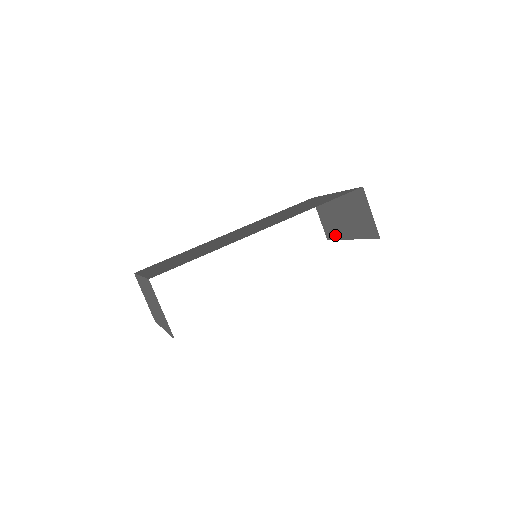
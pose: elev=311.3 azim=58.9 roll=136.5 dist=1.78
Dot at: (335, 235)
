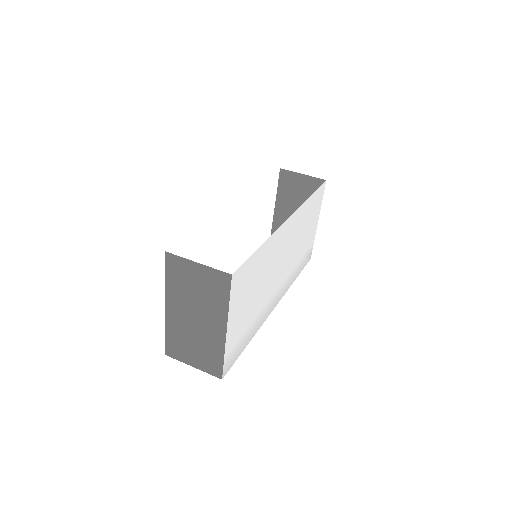
Dot at: occluded
